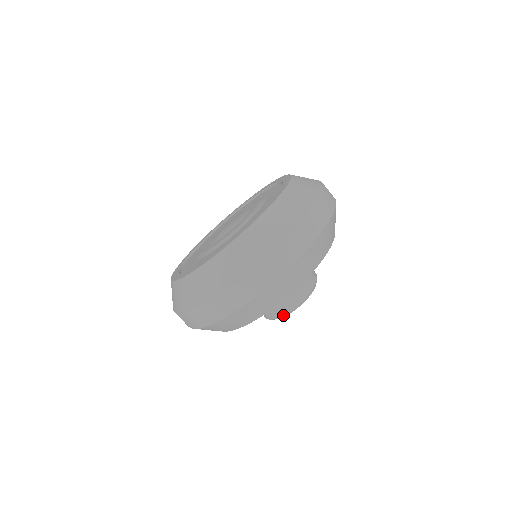
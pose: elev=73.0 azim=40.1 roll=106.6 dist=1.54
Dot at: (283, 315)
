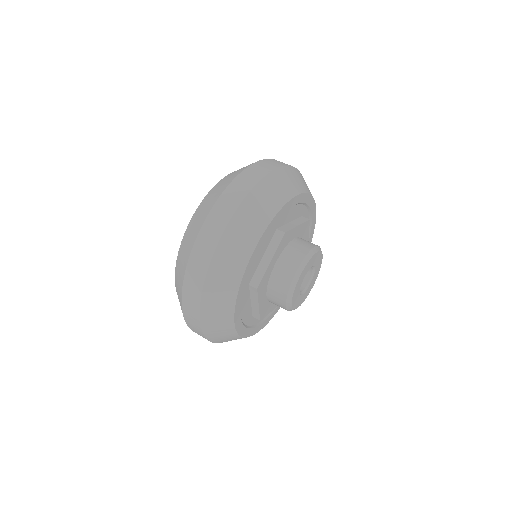
Dot at: (304, 259)
